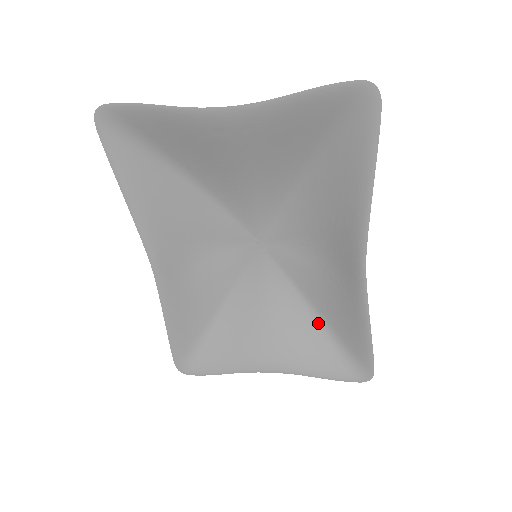
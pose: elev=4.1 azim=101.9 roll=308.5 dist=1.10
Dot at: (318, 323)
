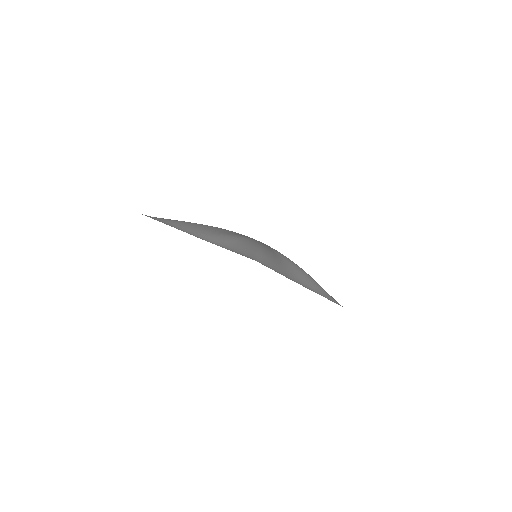
Dot at: (312, 278)
